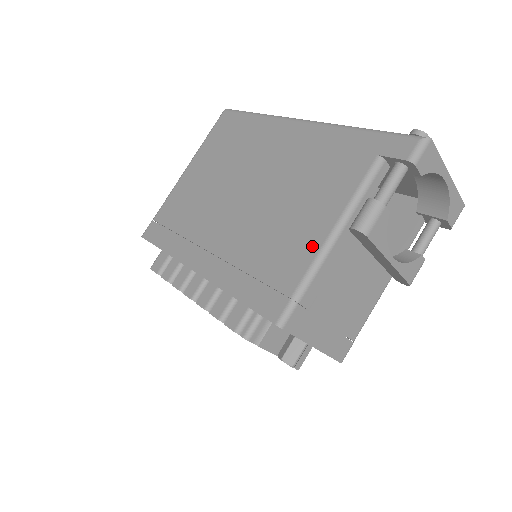
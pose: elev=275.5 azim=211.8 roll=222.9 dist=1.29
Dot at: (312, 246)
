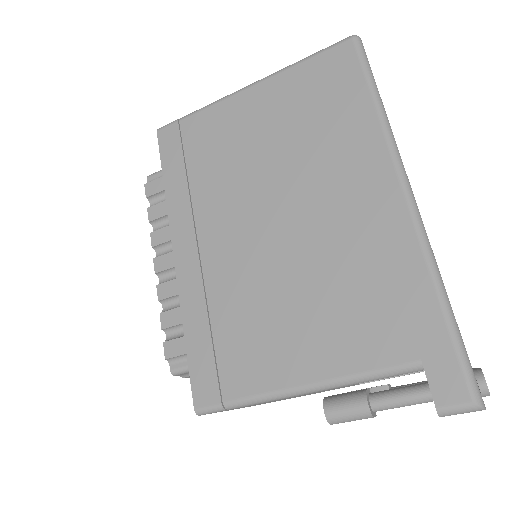
Dot at: (279, 377)
